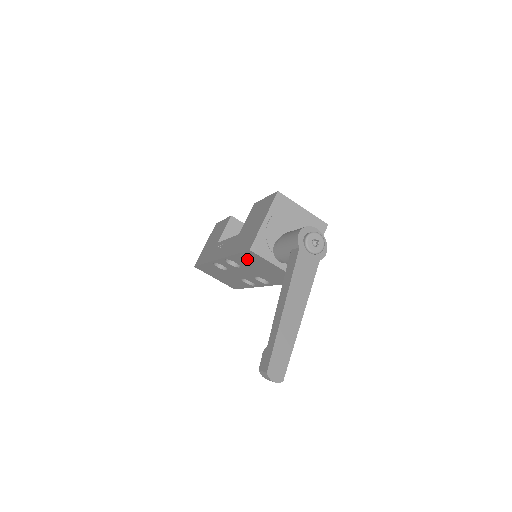
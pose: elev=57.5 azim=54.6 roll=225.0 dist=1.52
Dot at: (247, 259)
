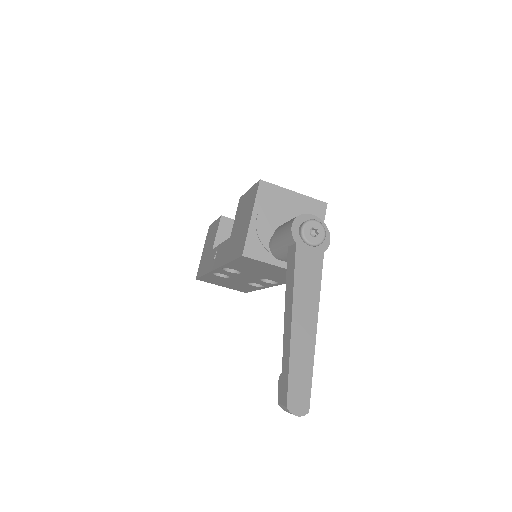
Dot at: (244, 264)
